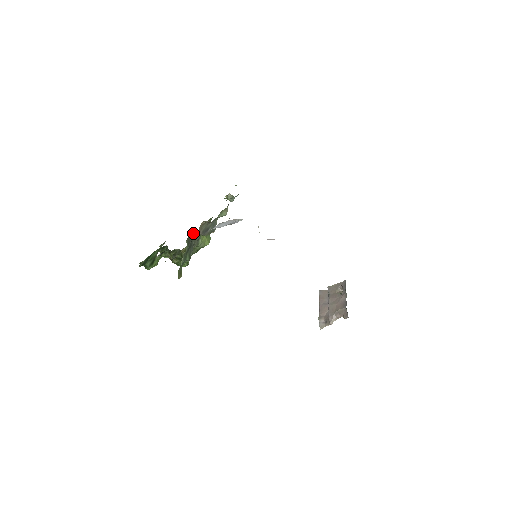
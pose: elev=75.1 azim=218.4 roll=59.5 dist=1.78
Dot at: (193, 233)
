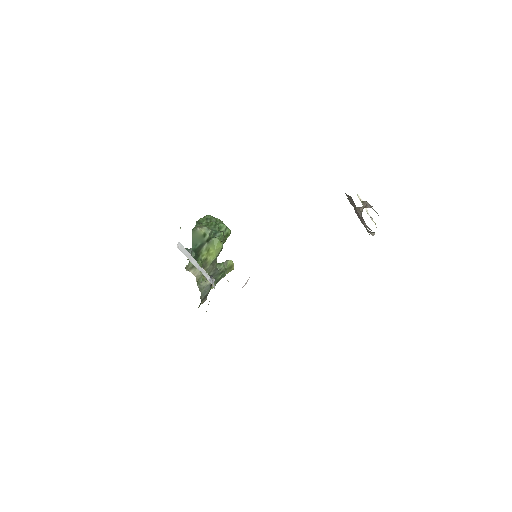
Dot at: occluded
